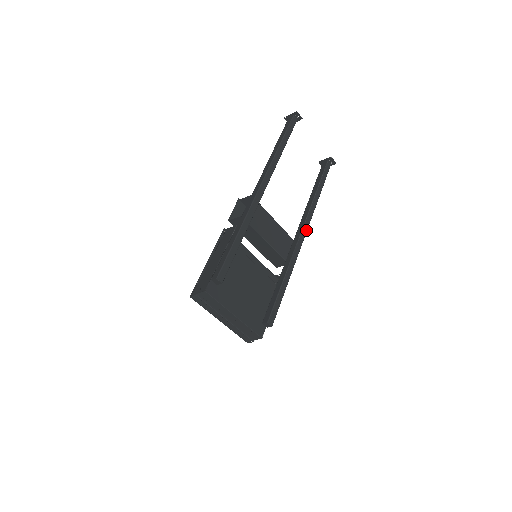
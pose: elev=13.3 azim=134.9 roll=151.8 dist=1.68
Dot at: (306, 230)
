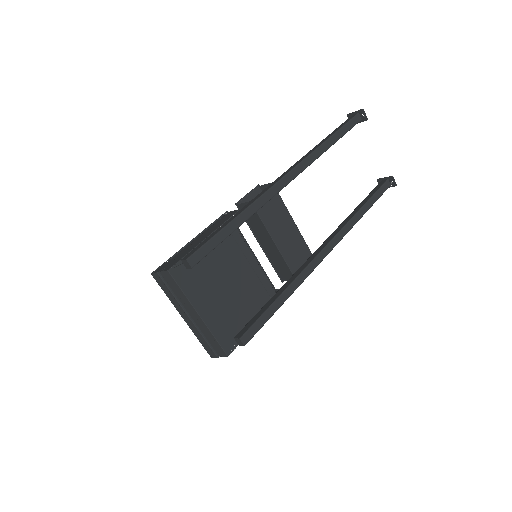
Dot at: (332, 248)
